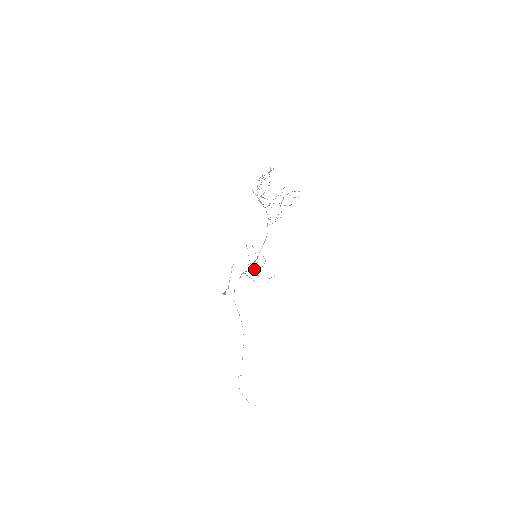
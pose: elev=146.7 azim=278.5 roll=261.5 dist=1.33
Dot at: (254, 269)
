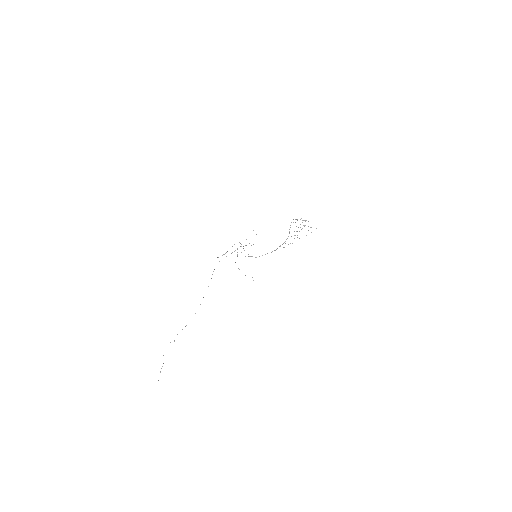
Dot at: occluded
